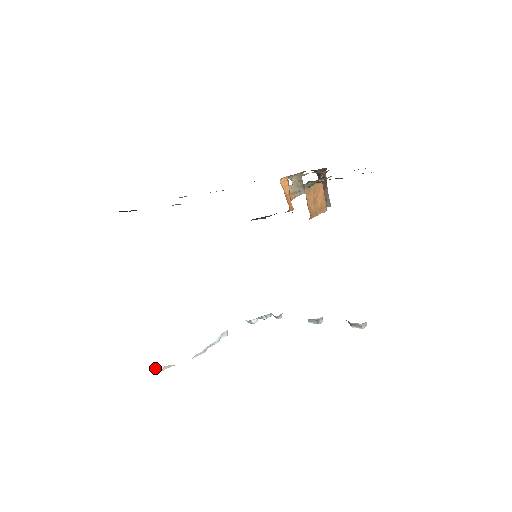
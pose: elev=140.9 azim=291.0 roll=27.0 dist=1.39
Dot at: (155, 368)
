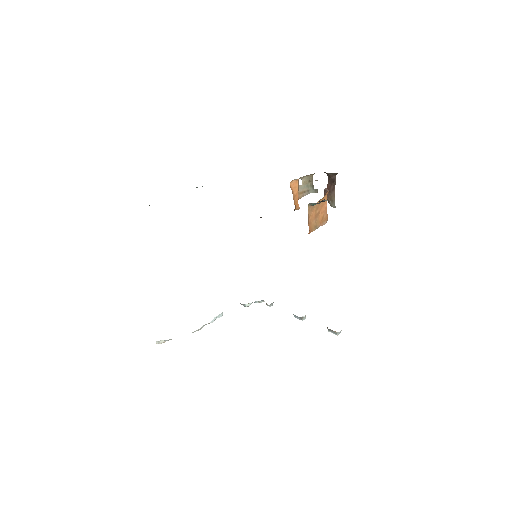
Dot at: (157, 341)
